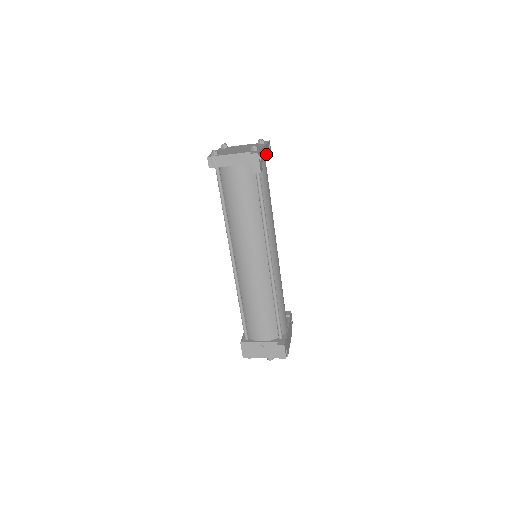
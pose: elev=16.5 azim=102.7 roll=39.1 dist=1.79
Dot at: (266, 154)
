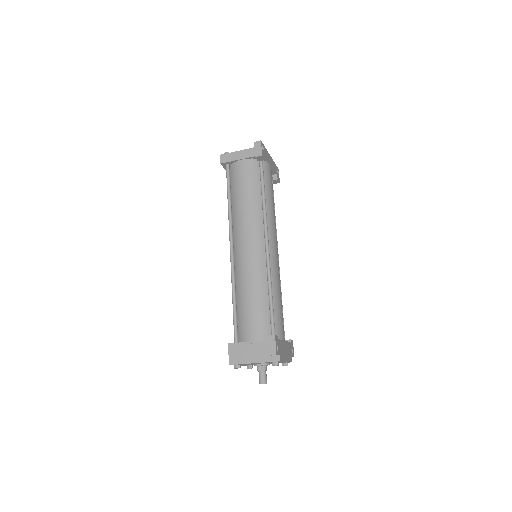
Dot at: (272, 165)
